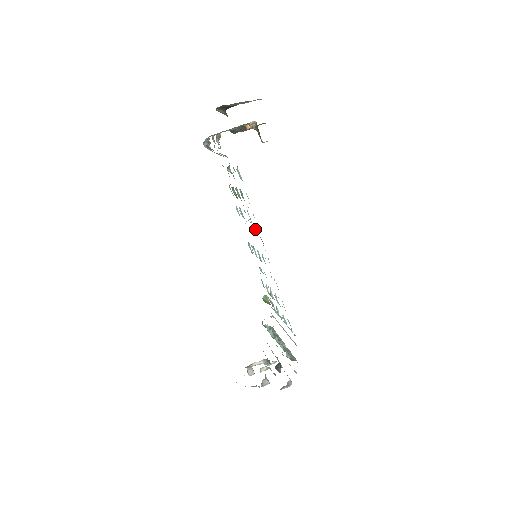
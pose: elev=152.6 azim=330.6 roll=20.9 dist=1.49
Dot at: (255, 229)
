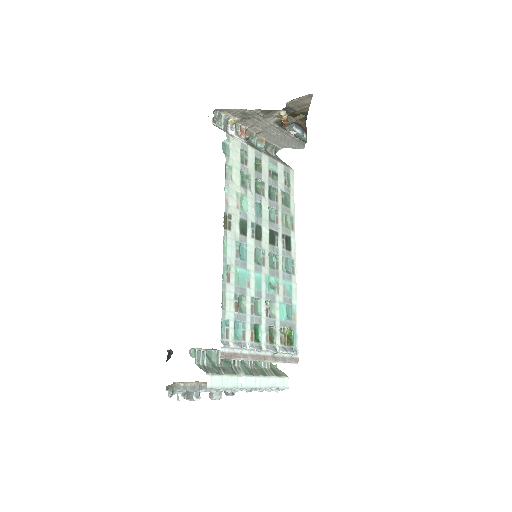
Dot at: (240, 213)
